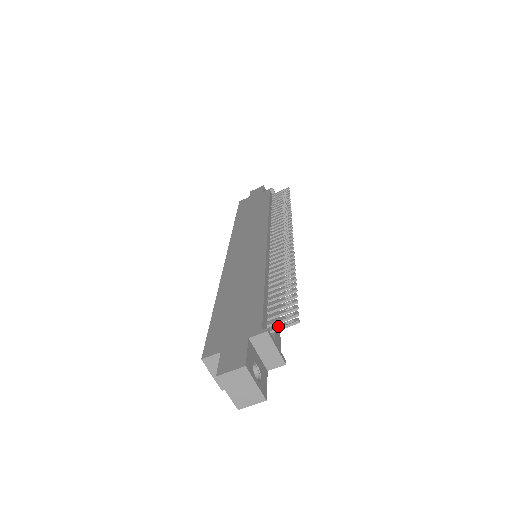
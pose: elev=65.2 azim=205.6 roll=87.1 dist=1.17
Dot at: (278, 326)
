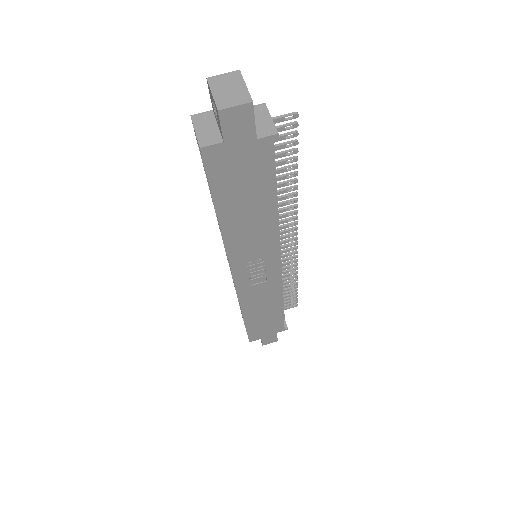
Dot at: (276, 118)
